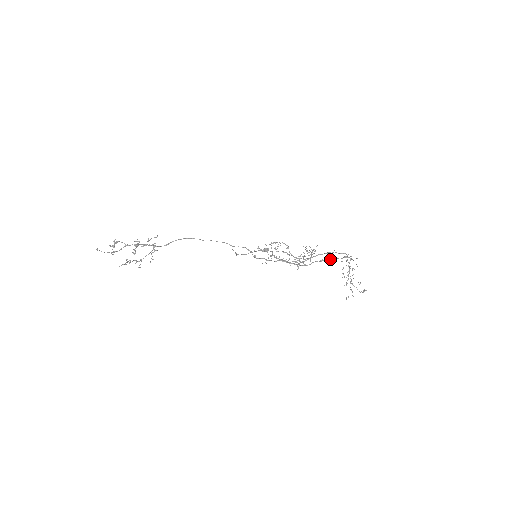
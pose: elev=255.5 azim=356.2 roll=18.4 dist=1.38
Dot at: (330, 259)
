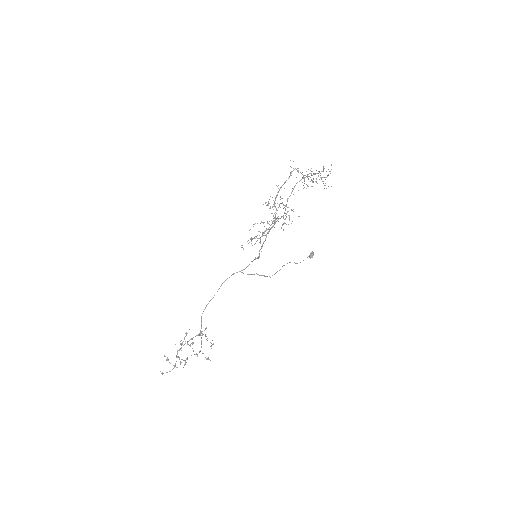
Dot at: (280, 188)
